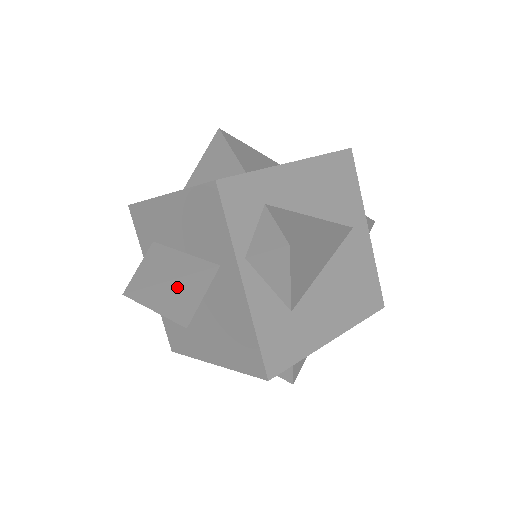
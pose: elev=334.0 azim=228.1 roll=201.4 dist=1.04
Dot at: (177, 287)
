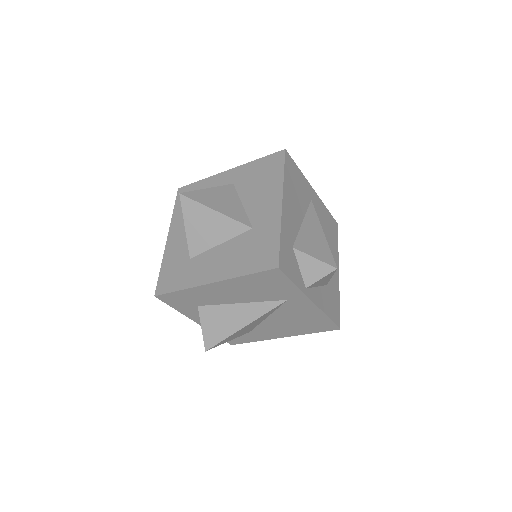
Dot at: (251, 324)
